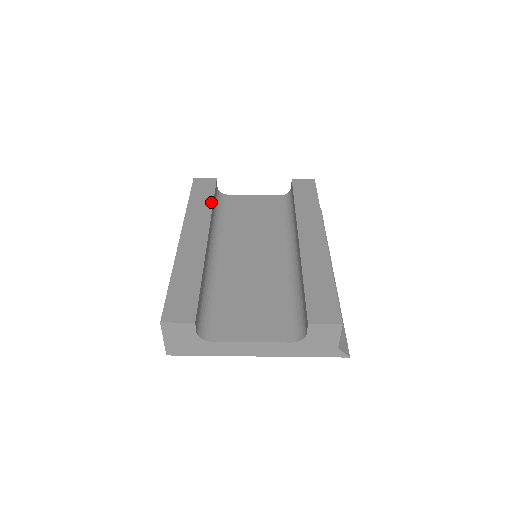
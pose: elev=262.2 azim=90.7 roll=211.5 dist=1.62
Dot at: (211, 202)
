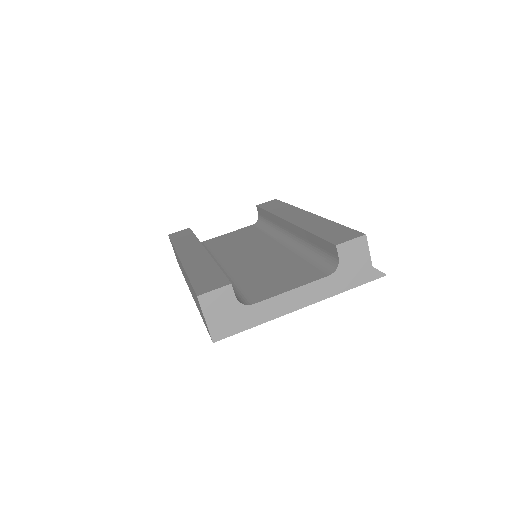
Dot at: (194, 237)
